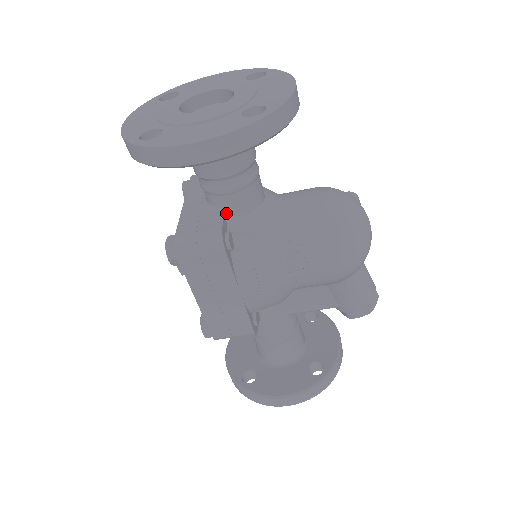
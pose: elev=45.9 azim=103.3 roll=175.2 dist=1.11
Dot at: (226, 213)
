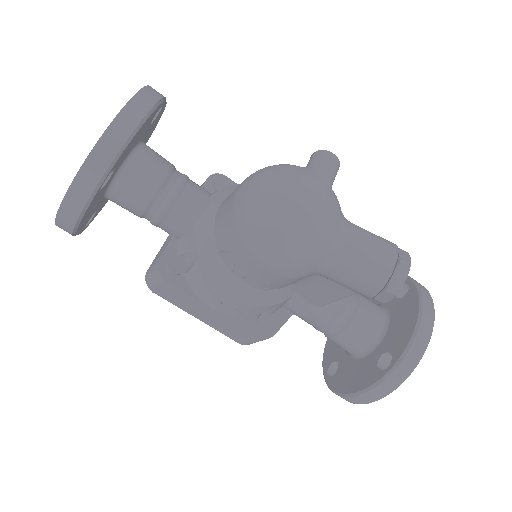
Dot at: (176, 238)
